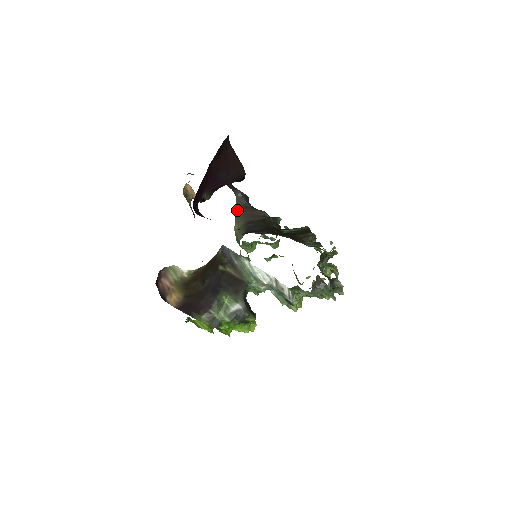
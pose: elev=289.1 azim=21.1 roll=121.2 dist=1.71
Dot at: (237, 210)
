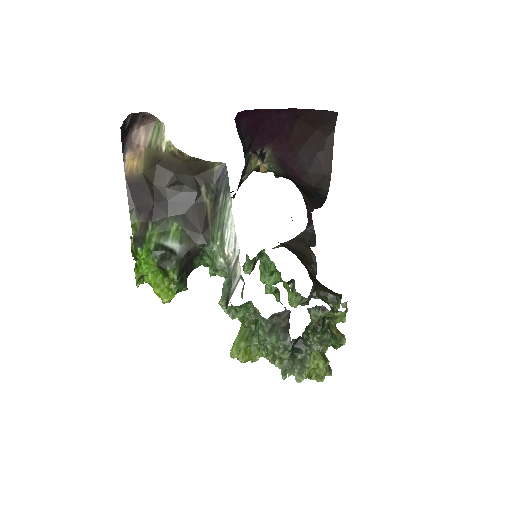
Dot at: (293, 238)
